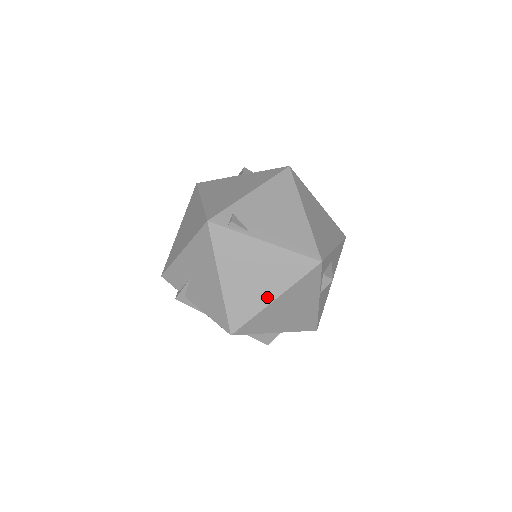
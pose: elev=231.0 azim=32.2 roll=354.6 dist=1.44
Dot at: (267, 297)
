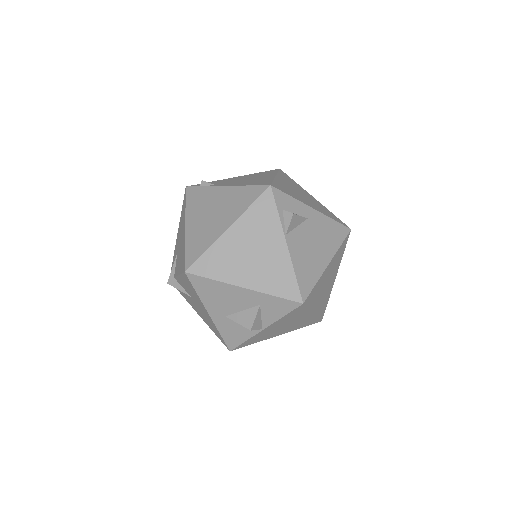
Dot at: (221, 229)
